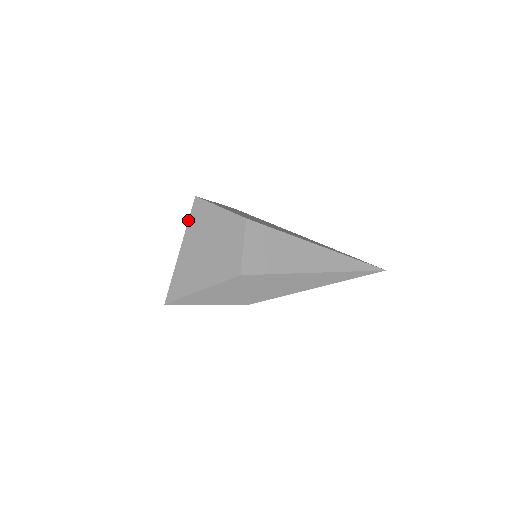
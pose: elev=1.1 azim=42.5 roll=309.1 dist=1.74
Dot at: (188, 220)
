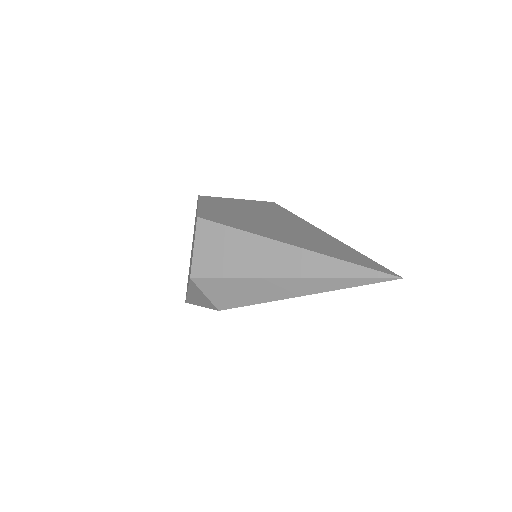
Dot at: occluded
